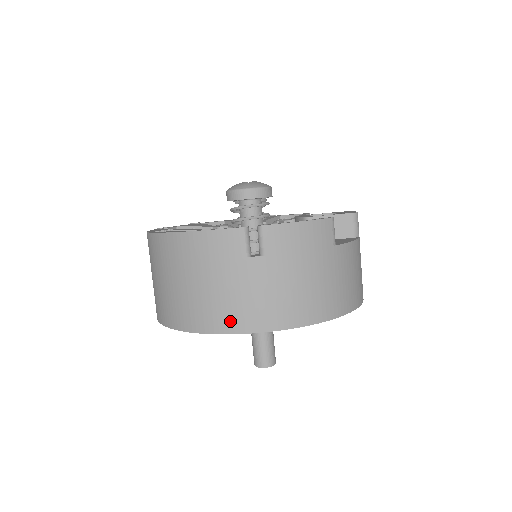
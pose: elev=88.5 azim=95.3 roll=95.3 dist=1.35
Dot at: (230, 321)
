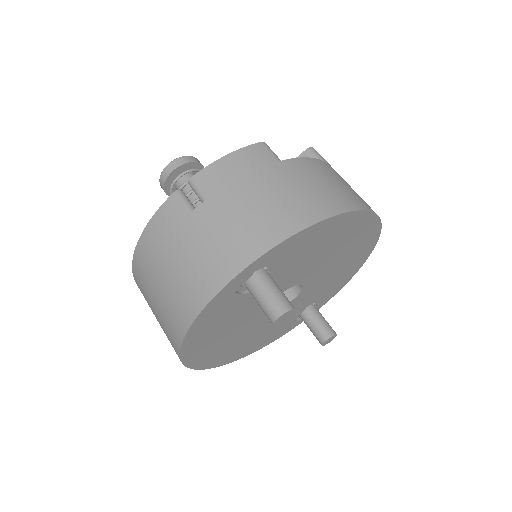
Dot at: (208, 282)
